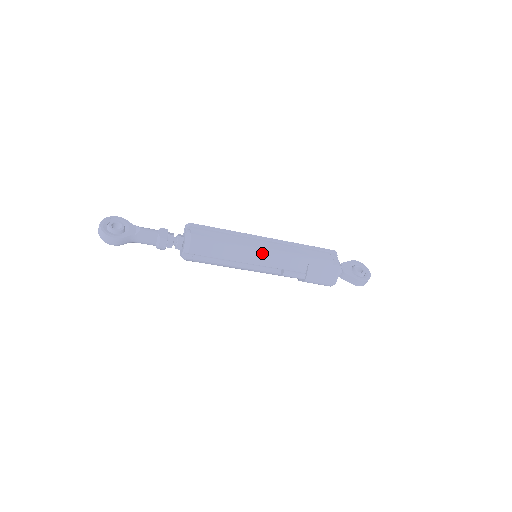
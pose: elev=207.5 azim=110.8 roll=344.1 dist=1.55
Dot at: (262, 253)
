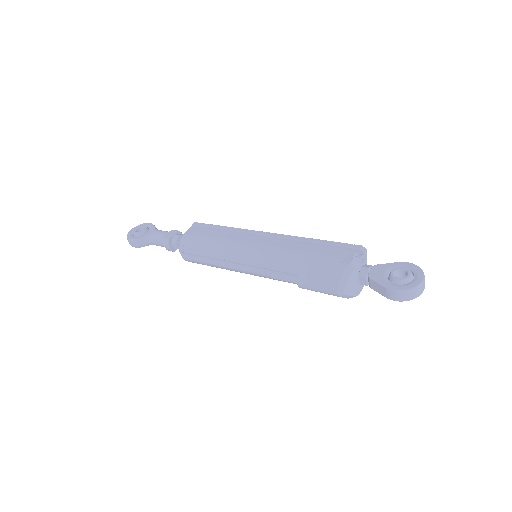
Dot at: (247, 249)
